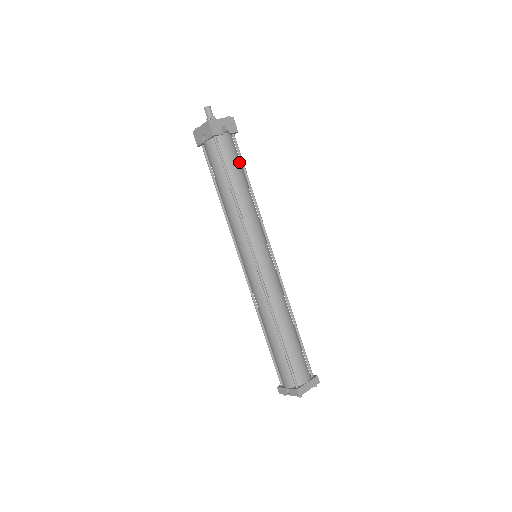
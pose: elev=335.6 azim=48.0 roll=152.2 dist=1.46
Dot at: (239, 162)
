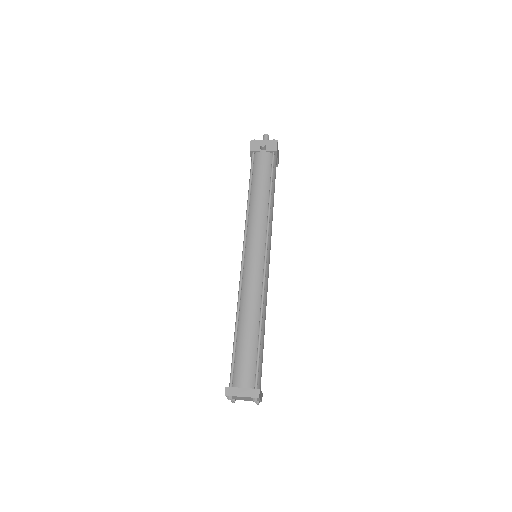
Dot at: (268, 174)
